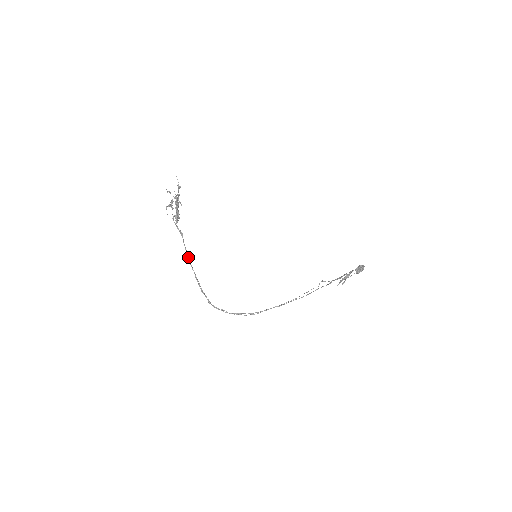
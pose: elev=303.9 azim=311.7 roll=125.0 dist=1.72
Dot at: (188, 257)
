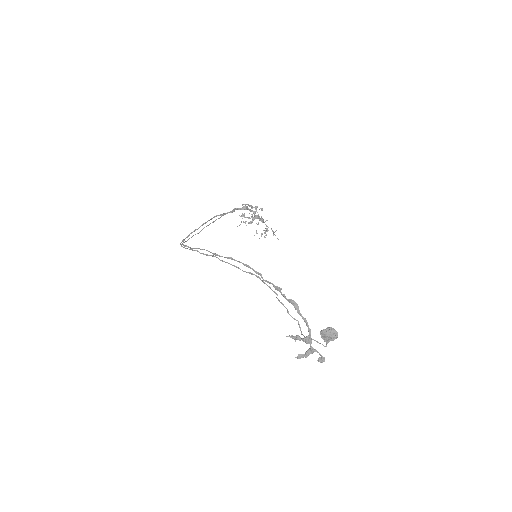
Dot at: occluded
